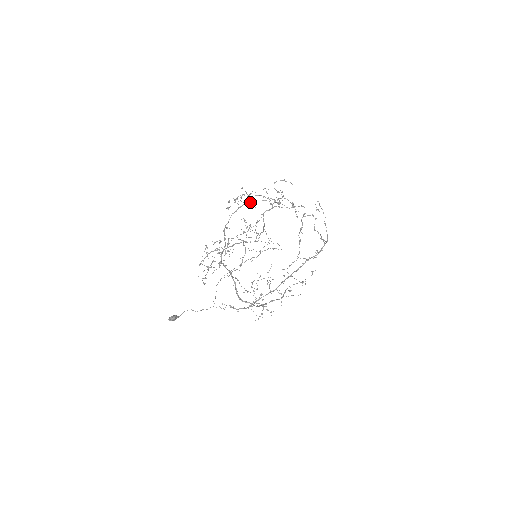
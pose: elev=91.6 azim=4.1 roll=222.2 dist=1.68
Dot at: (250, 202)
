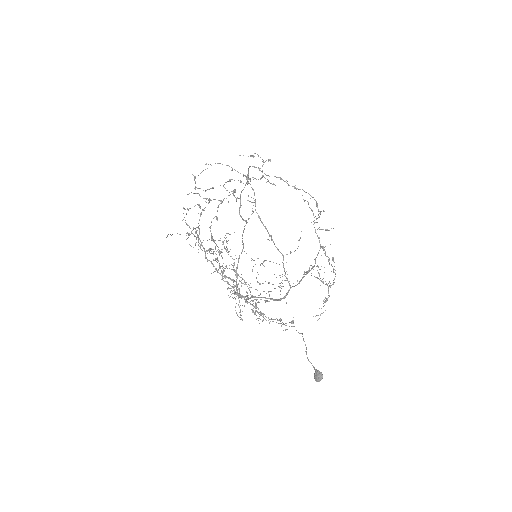
Dot at: (199, 231)
